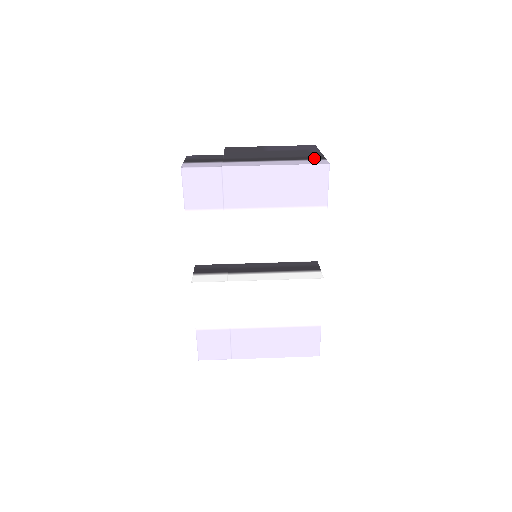
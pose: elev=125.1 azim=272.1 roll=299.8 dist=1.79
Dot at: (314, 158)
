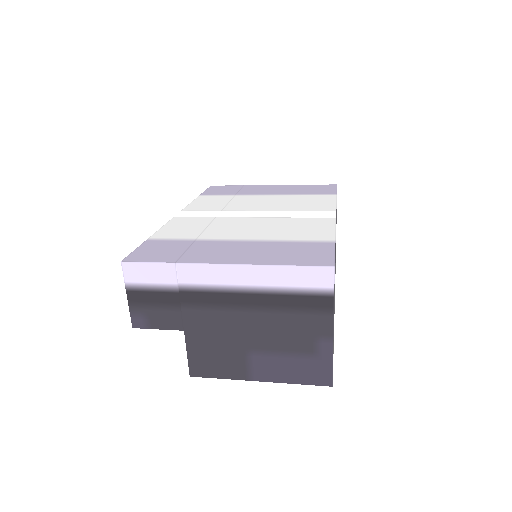
Dot at: occluded
